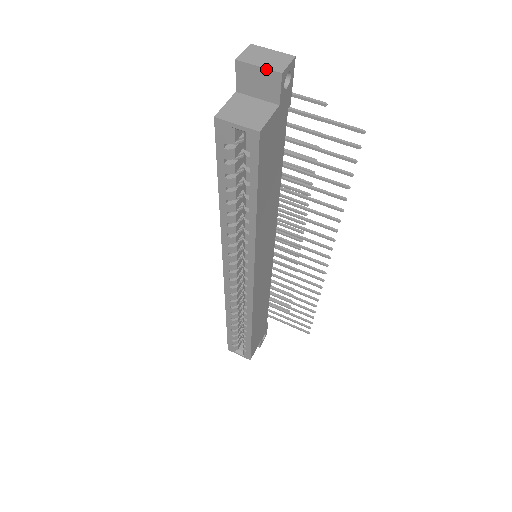
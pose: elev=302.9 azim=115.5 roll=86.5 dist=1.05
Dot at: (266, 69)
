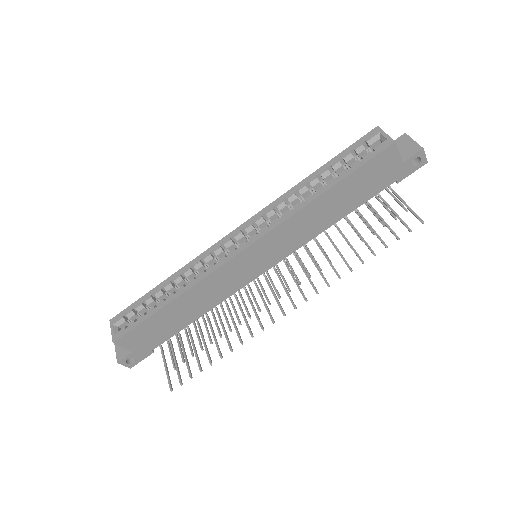
Dot at: (417, 143)
